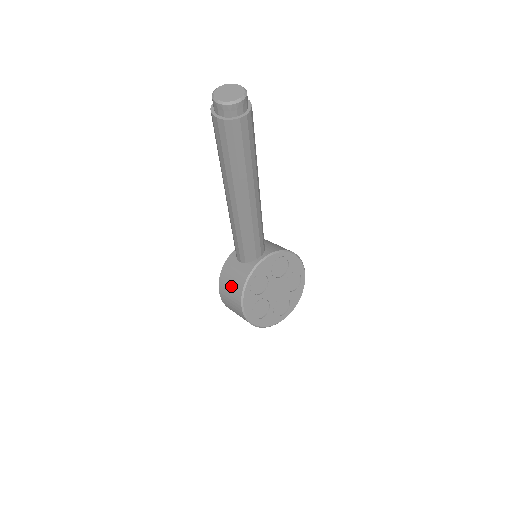
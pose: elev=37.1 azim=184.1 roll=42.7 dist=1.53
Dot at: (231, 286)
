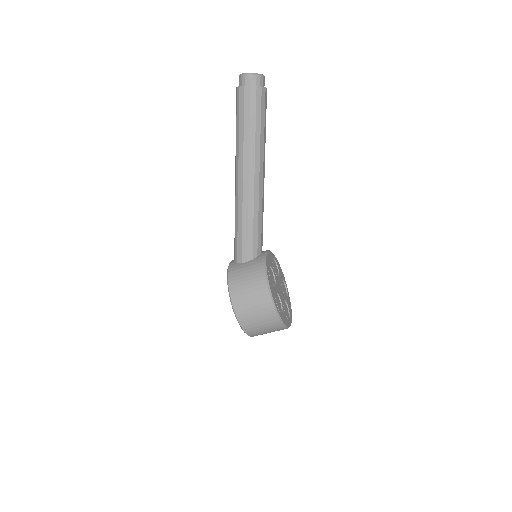
Dot at: (249, 281)
